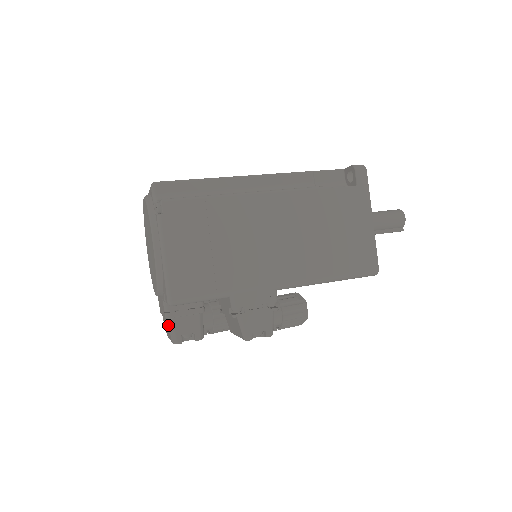
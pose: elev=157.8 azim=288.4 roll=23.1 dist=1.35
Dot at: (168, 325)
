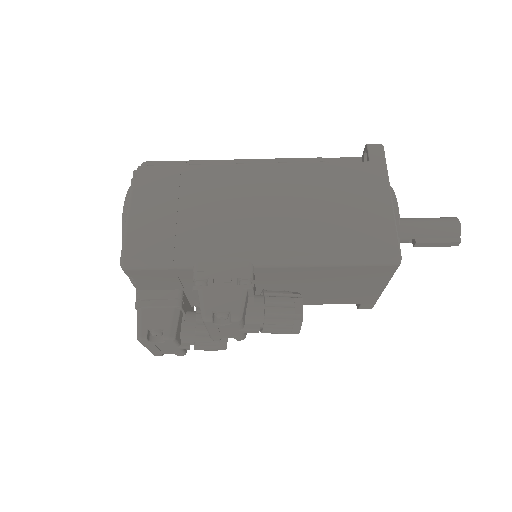
Dot at: (137, 317)
